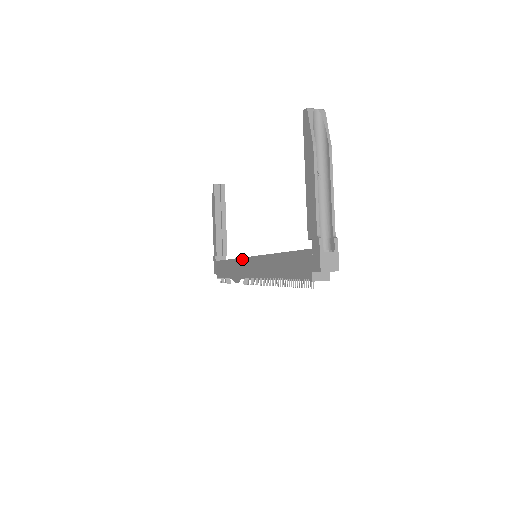
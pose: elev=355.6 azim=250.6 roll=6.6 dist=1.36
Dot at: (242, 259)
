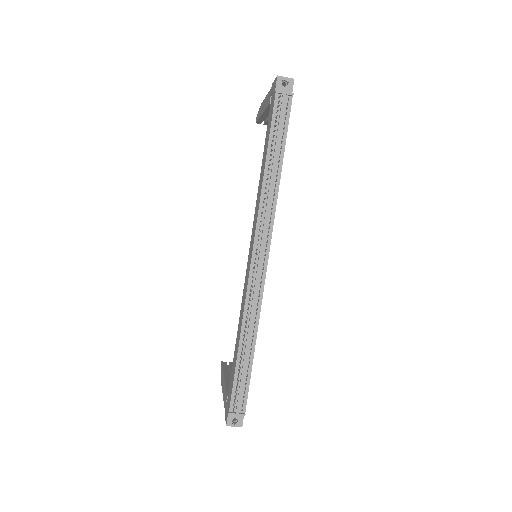
Dot at: occluded
